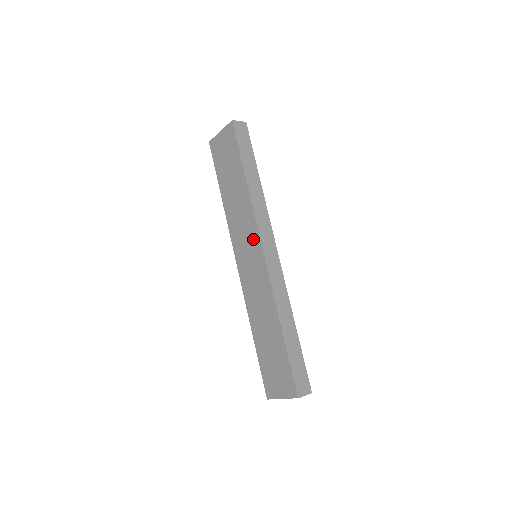
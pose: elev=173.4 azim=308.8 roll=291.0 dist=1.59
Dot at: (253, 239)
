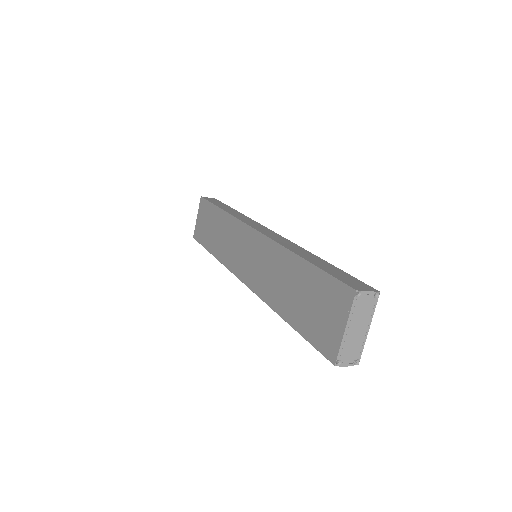
Dot at: (243, 236)
